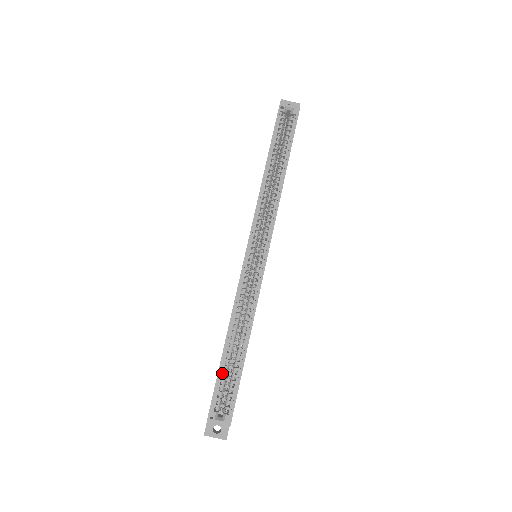
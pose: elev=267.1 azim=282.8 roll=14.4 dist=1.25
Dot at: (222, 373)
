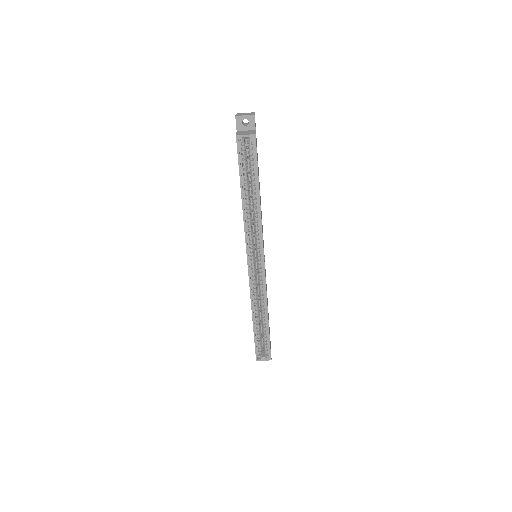
Dot at: (257, 336)
